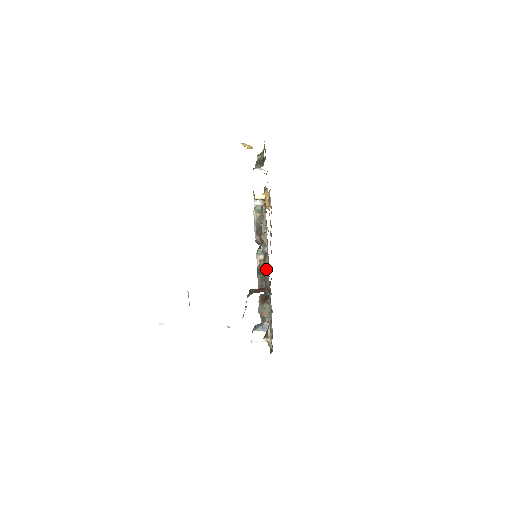
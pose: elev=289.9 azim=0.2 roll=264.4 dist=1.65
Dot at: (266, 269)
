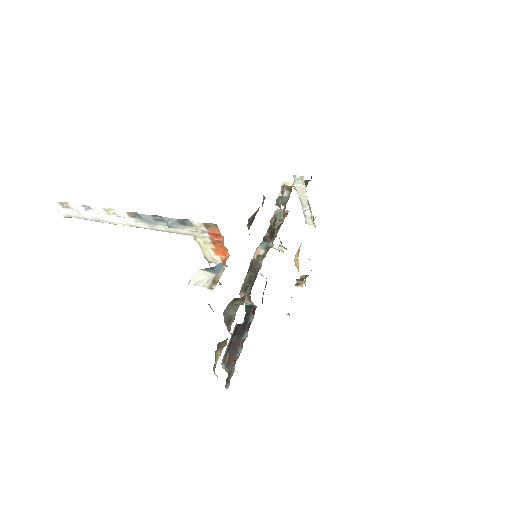
Dot at: occluded
